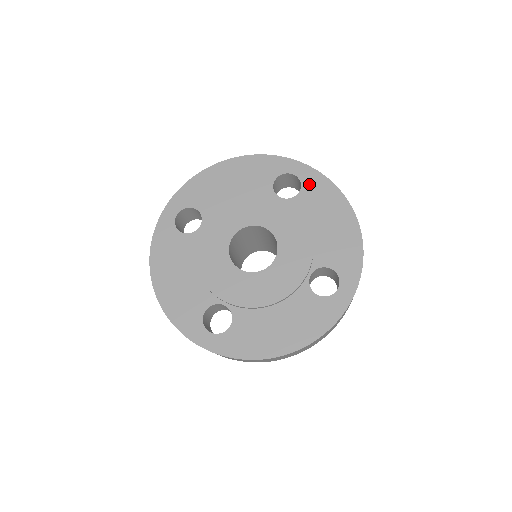
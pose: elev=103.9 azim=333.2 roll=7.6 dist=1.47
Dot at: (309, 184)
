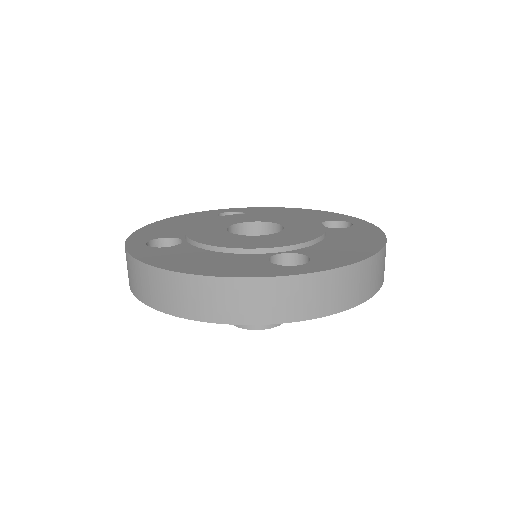
Dot at: (248, 211)
